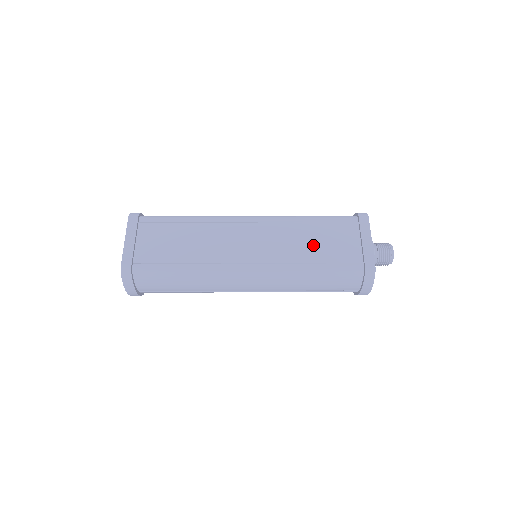
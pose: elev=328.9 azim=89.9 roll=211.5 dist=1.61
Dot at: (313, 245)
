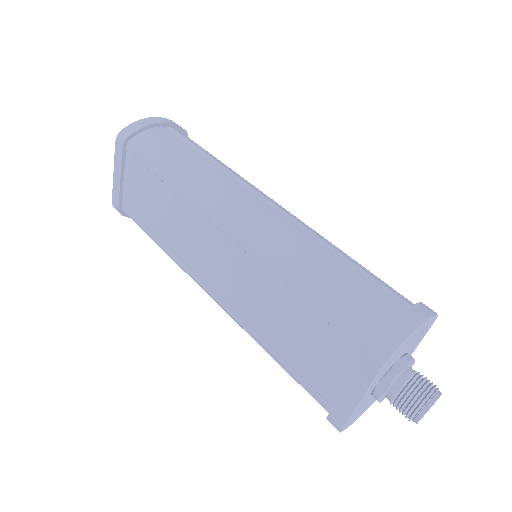
Dot at: (282, 330)
